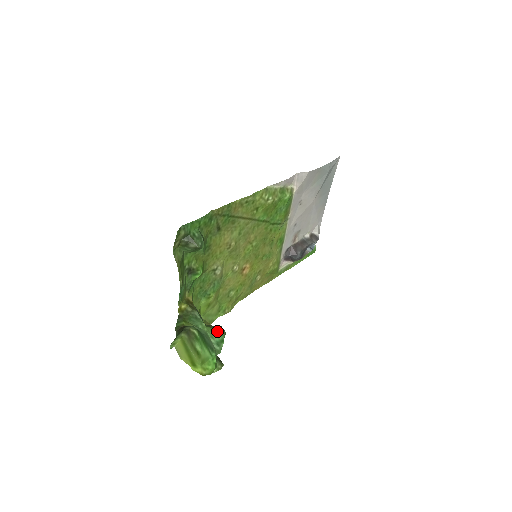
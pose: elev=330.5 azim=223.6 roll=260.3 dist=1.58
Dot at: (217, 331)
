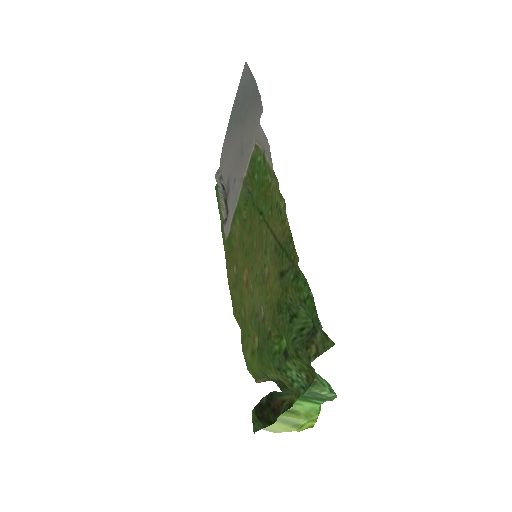
Dot at: (319, 380)
